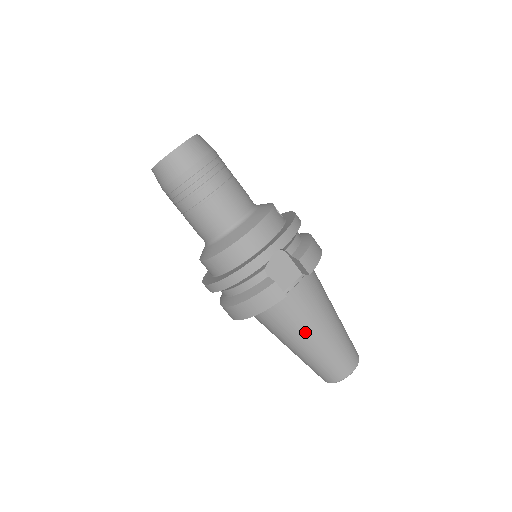
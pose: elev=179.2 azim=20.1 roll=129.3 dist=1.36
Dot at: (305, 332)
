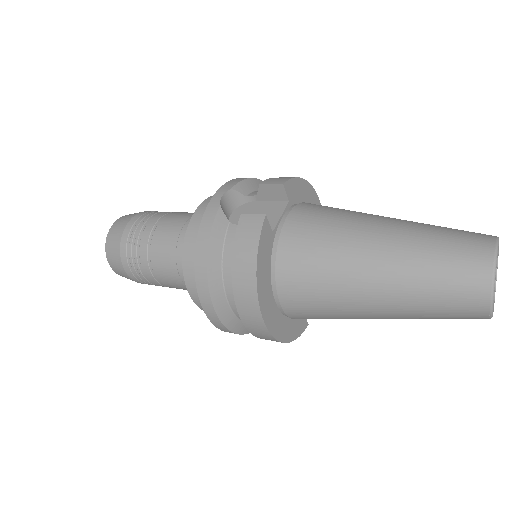
Dot at: (353, 251)
